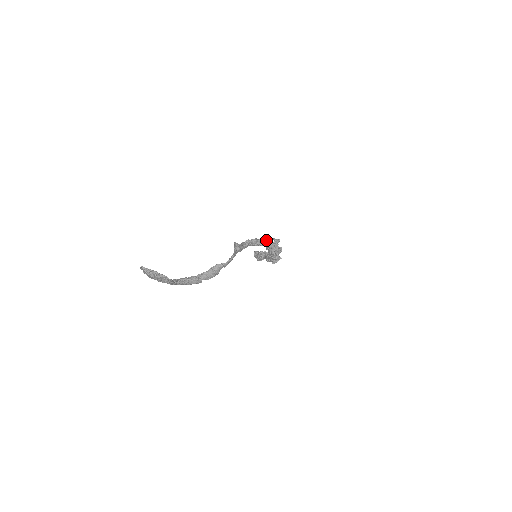
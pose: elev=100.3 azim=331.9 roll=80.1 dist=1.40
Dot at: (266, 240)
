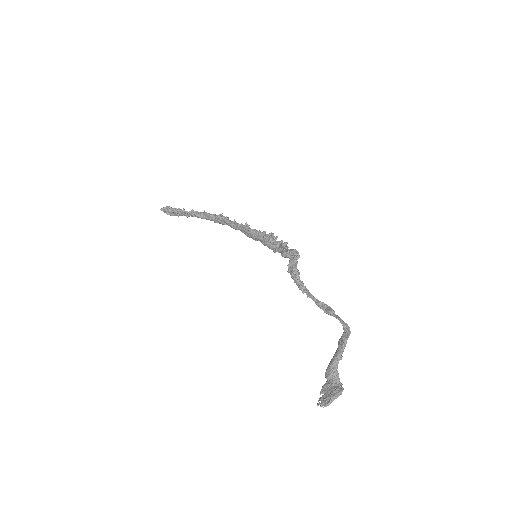
Dot at: (295, 262)
